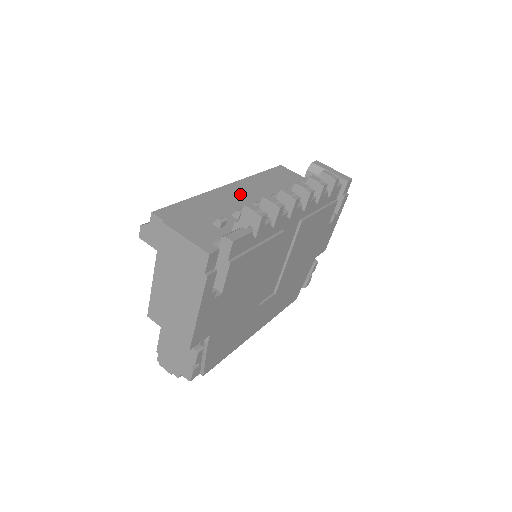
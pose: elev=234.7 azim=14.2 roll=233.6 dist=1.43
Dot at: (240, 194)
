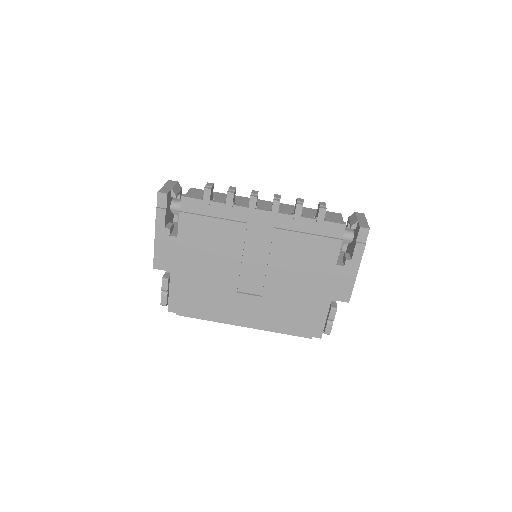
Dot at: (262, 205)
